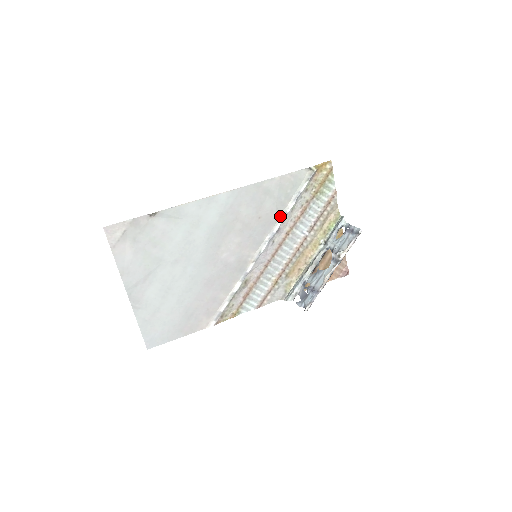
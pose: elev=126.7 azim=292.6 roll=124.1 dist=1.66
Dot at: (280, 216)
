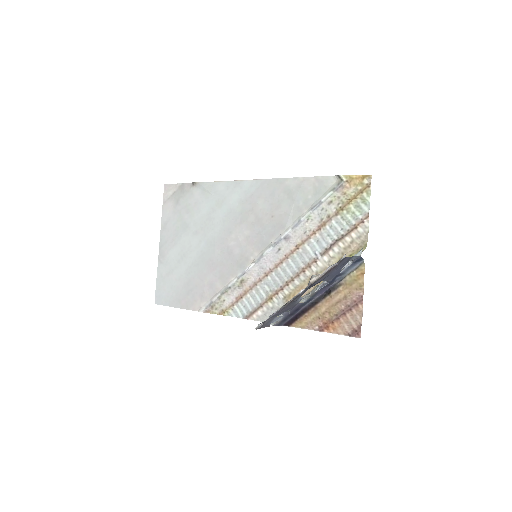
Dot at: (293, 222)
